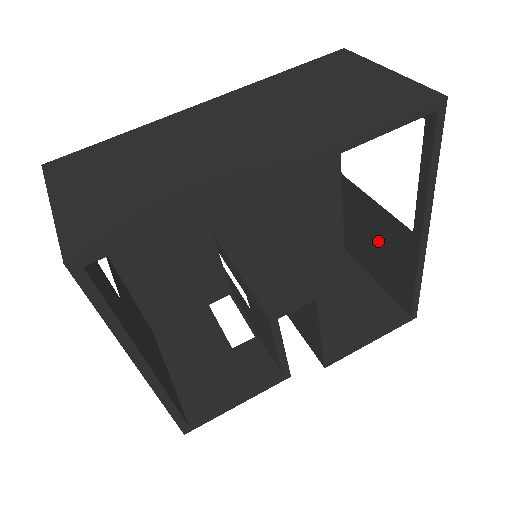
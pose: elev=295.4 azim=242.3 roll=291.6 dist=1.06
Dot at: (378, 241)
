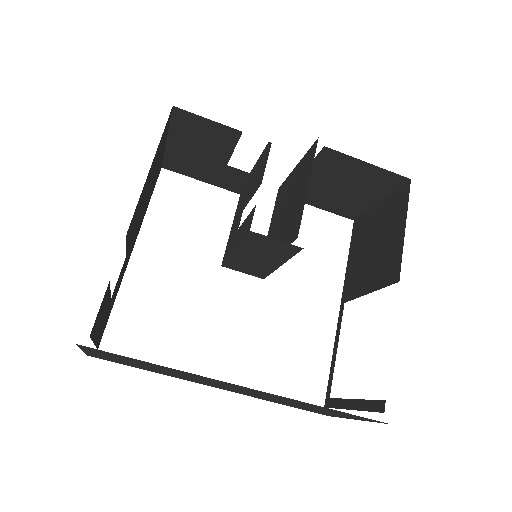
Dot at: (371, 254)
